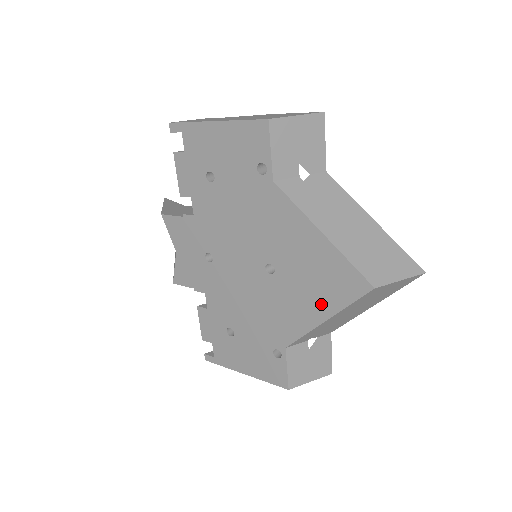
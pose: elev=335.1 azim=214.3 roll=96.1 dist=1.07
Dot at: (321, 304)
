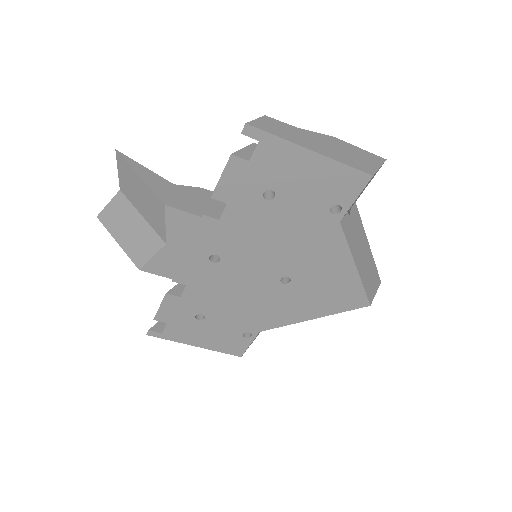
Dot at: (318, 309)
